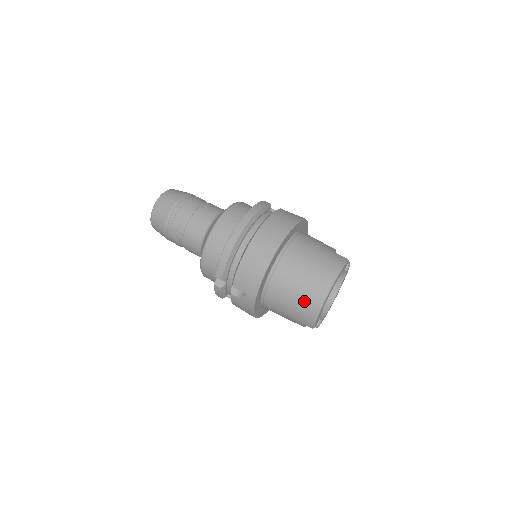
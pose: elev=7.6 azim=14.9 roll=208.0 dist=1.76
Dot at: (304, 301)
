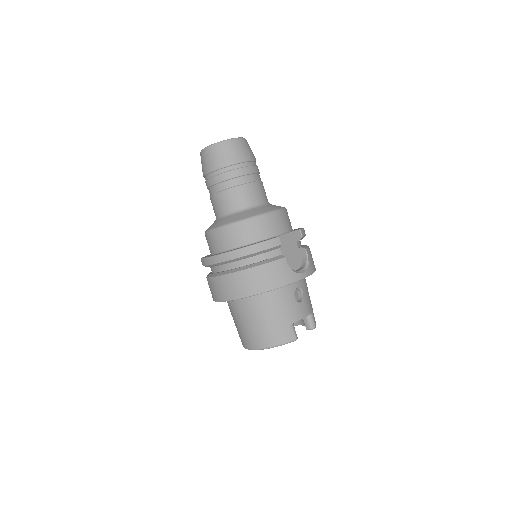
Dot at: (240, 334)
